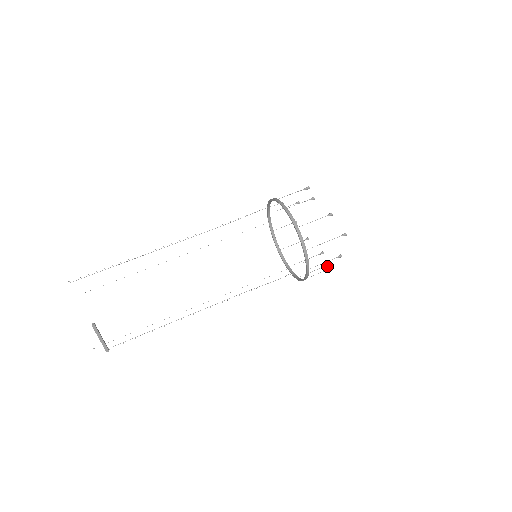
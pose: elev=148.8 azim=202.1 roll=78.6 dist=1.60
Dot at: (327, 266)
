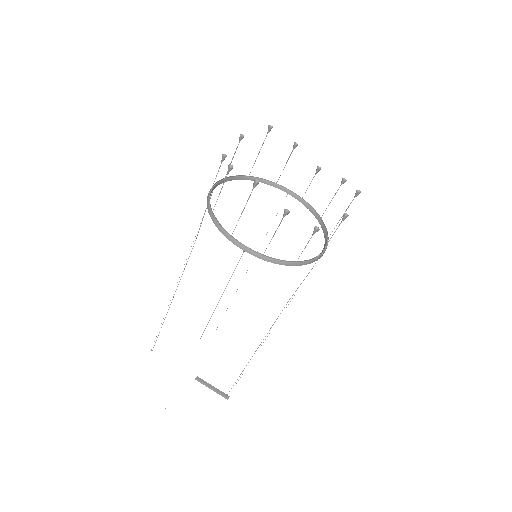
Dot at: (345, 217)
